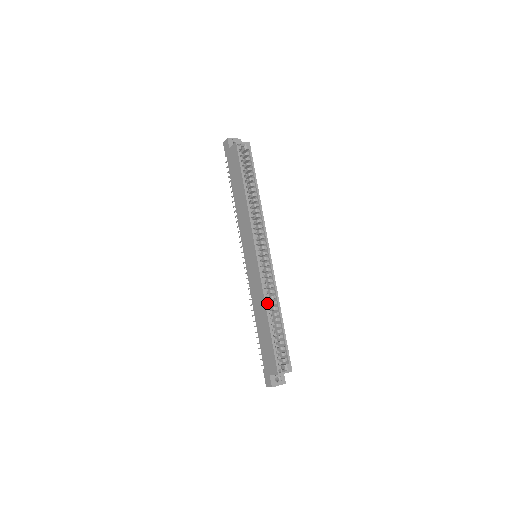
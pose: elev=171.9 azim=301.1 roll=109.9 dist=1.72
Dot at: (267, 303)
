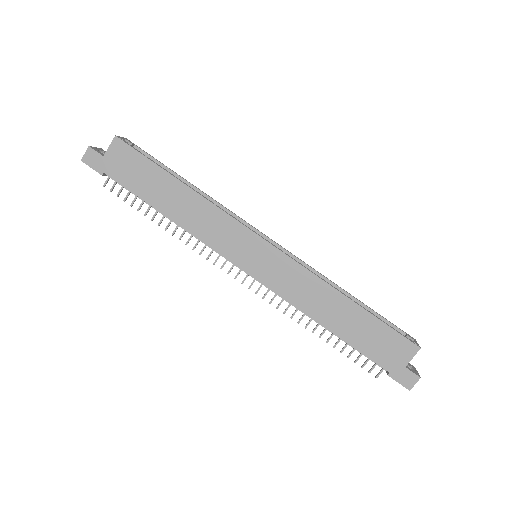
Dot at: (329, 287)
